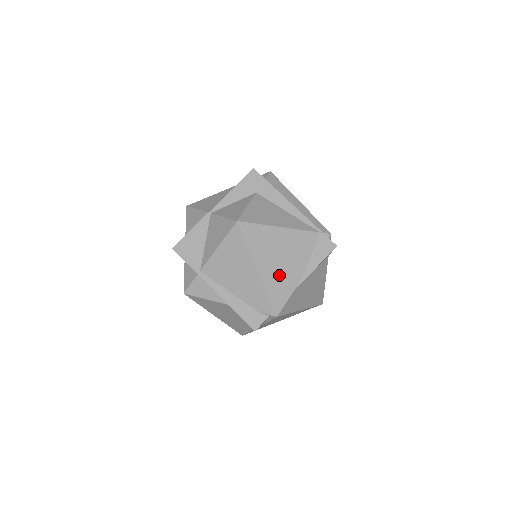
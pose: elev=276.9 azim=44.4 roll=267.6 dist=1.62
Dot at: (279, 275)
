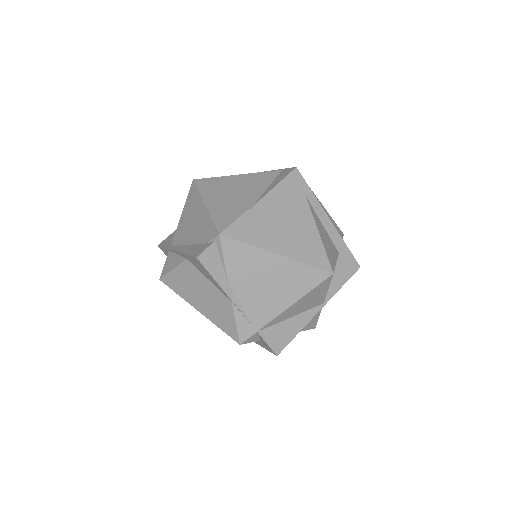
Dot at: (229, 204)
